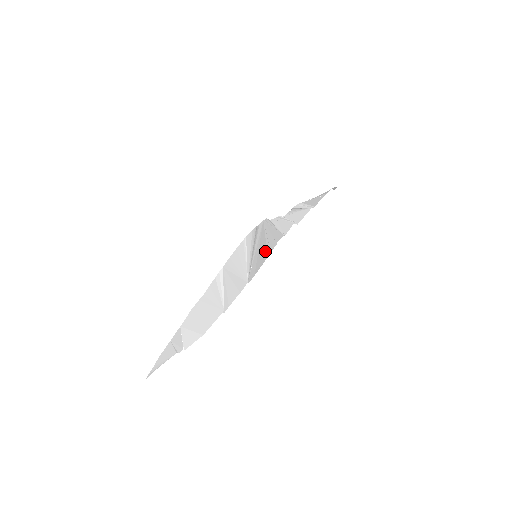
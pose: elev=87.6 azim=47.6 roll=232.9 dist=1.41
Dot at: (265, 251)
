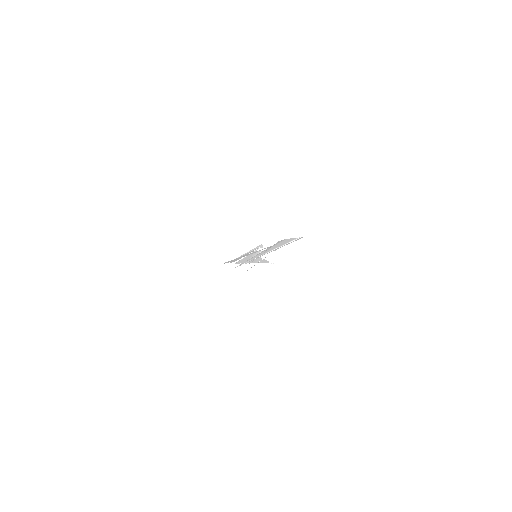
Dot at: occluded
